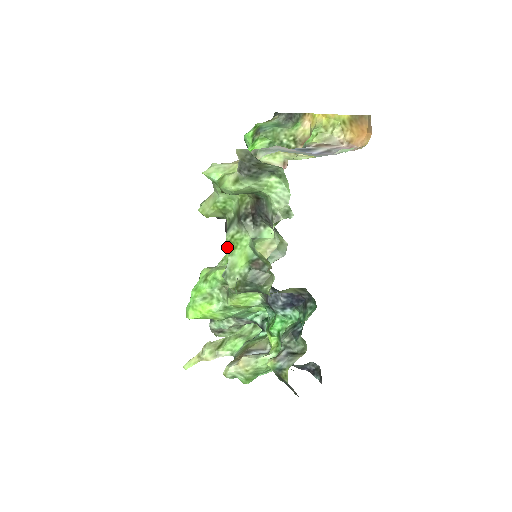
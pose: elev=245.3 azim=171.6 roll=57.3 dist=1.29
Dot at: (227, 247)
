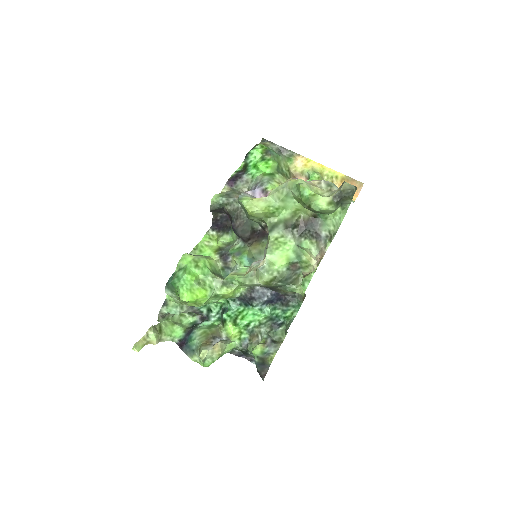
Dot at: (268, 246)
